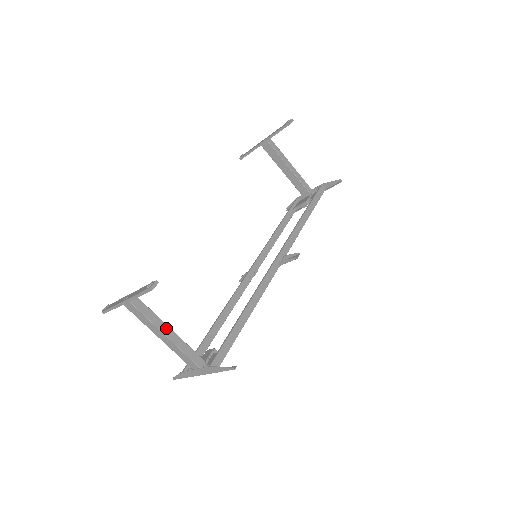
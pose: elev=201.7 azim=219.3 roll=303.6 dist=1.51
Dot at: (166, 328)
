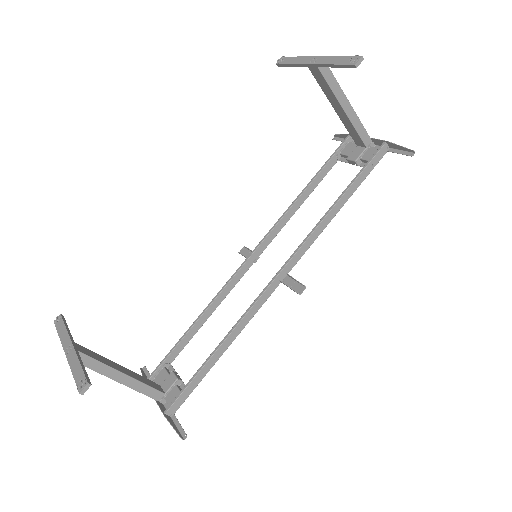
Dot at: (118, 374)
